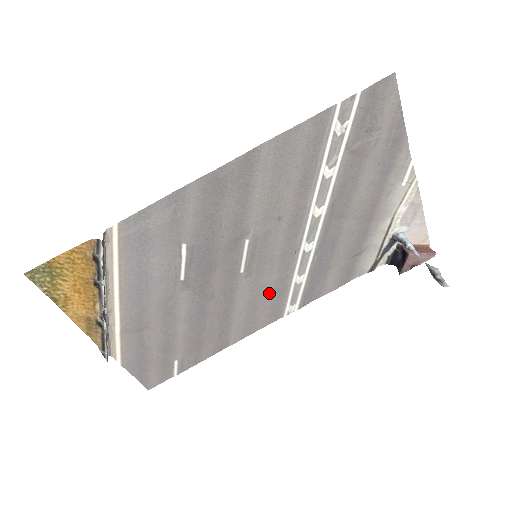
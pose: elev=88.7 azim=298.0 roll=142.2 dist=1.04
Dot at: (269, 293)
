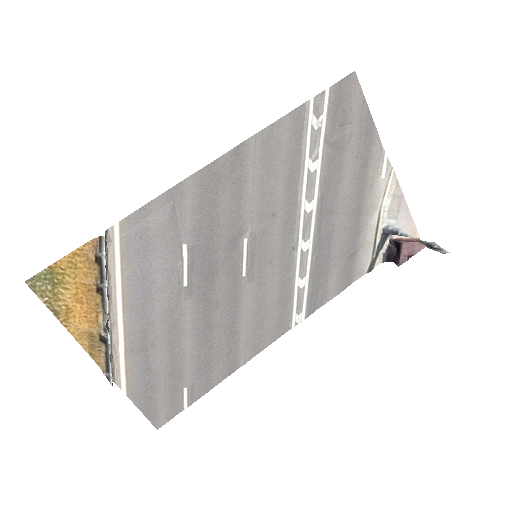
Dot at: (274, 300)
